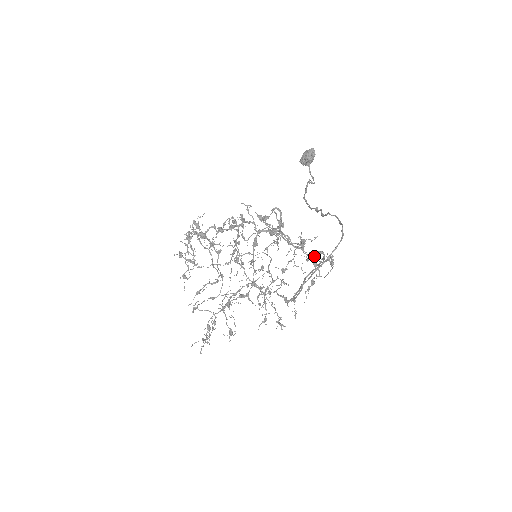
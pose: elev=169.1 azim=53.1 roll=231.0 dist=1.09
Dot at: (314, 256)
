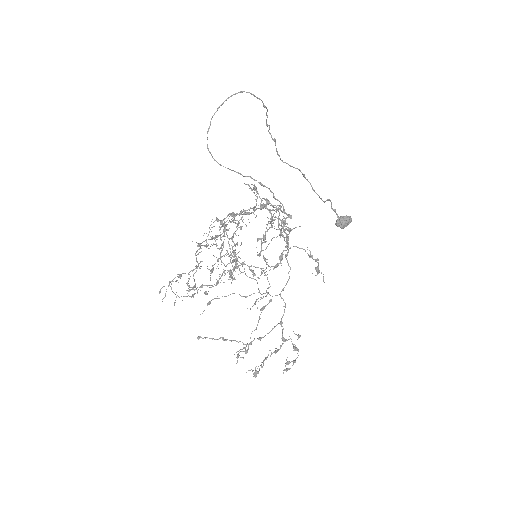
Dot at: (278, 208)
